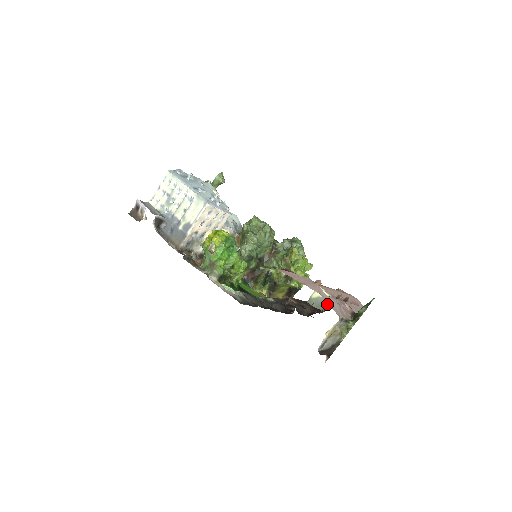
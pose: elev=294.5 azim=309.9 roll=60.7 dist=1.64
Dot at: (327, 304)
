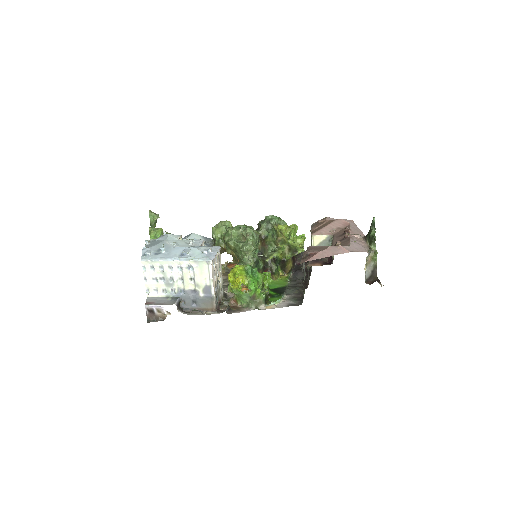
Dot at: (330, 242)
